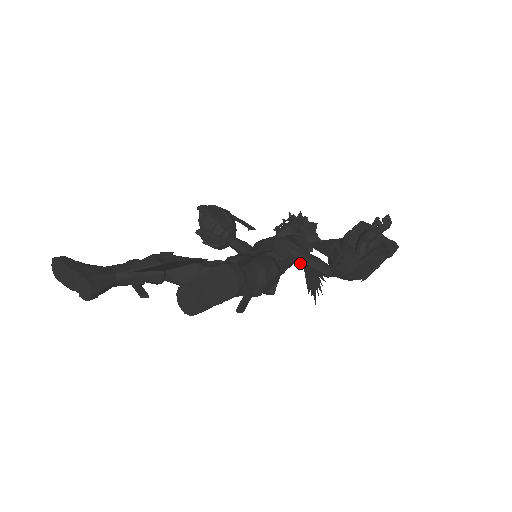
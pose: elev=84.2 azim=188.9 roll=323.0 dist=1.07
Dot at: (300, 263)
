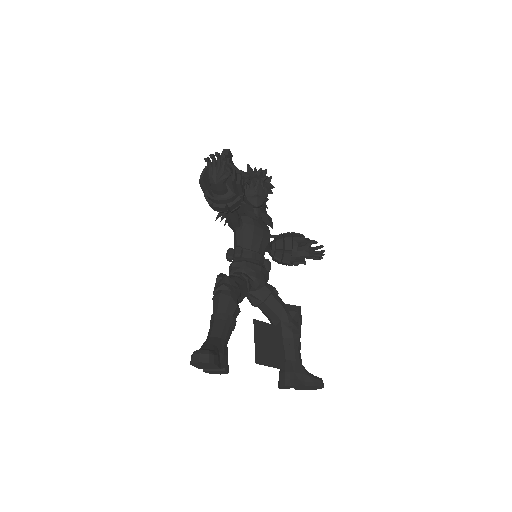
Dot at: occluded
